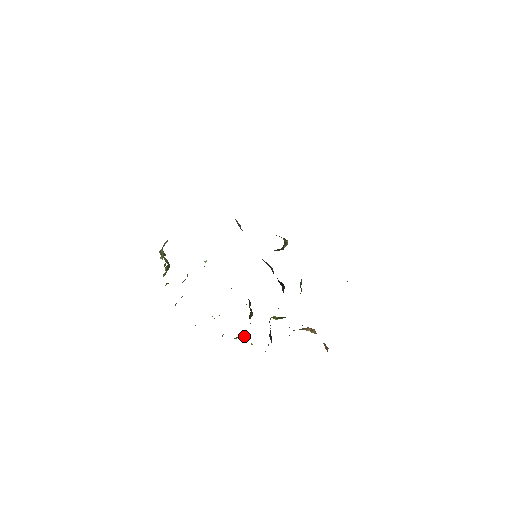
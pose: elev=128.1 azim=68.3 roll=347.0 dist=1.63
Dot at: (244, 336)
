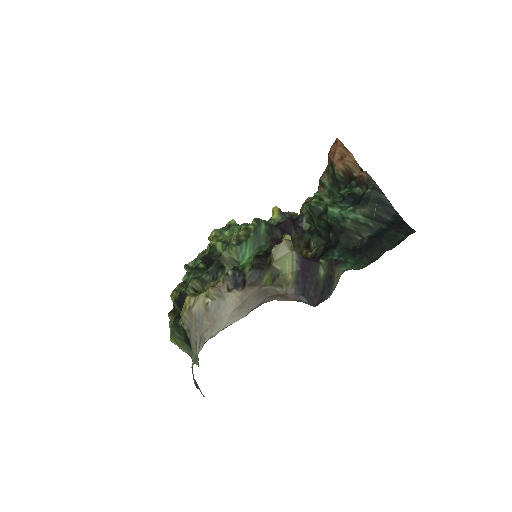
Dot at: occluded
